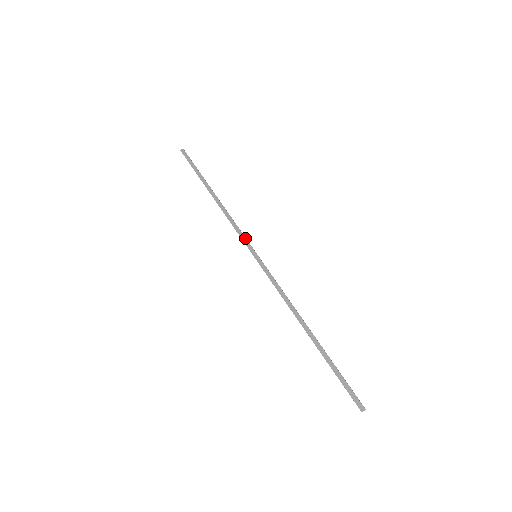
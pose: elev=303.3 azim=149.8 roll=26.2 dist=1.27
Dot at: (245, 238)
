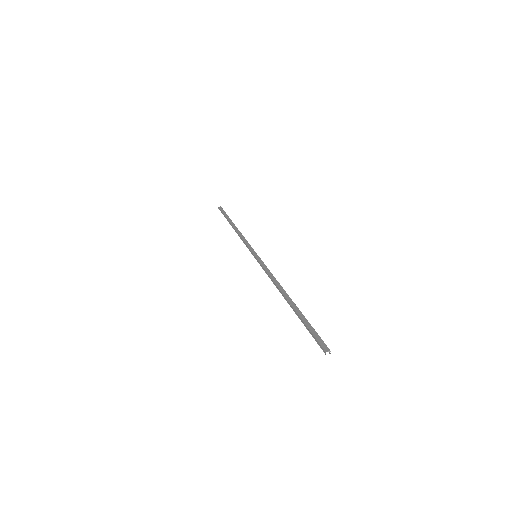
Dot at: occluded
